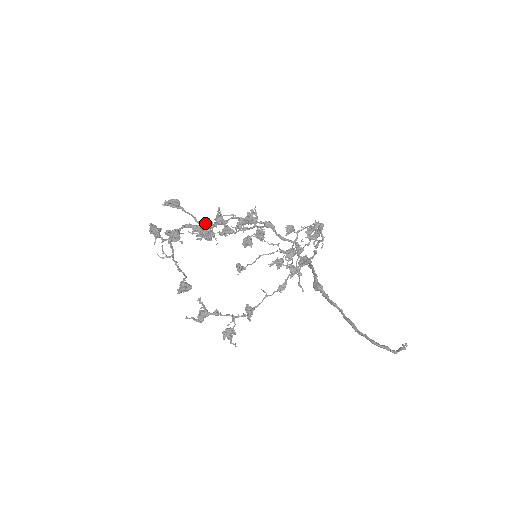
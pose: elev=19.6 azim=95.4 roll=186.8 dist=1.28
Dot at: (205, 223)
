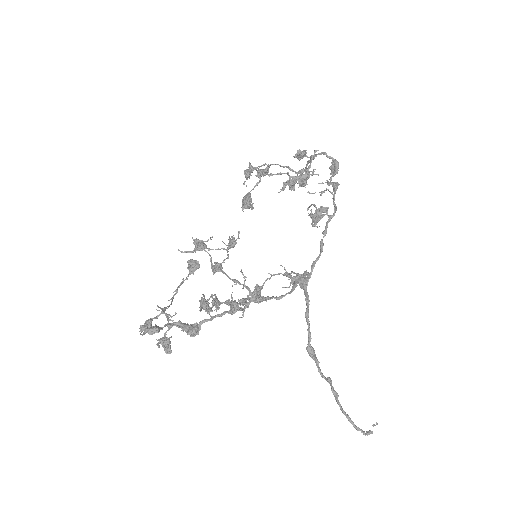
Dot at: occluded
